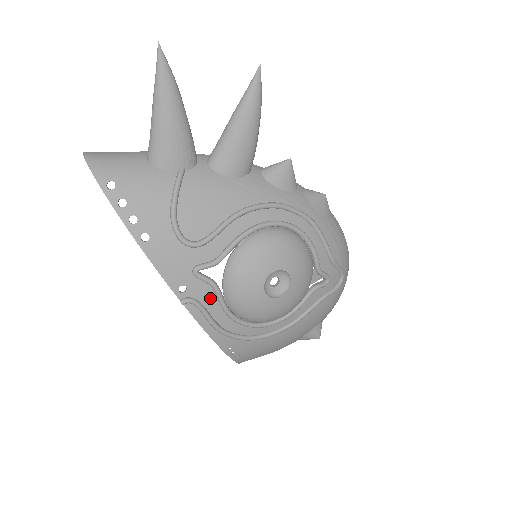
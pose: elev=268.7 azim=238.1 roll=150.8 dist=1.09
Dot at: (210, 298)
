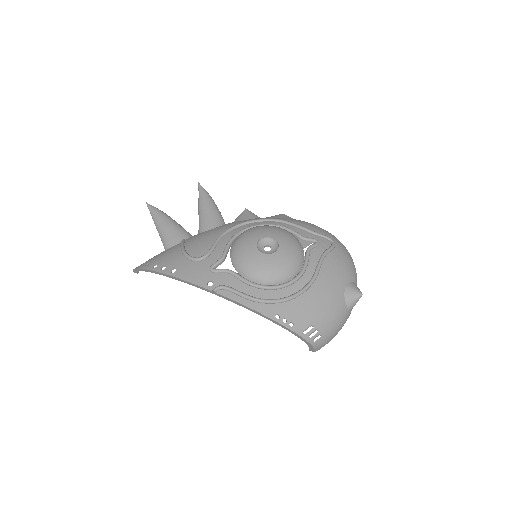
Dot at: (232, 281)
